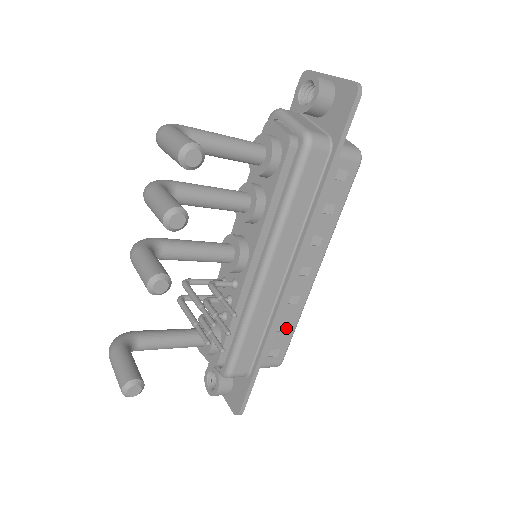
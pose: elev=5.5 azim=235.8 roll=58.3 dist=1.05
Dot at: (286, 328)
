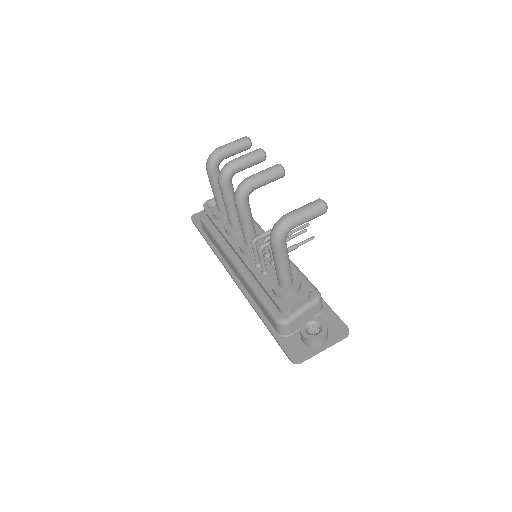
Dot at: occluded
